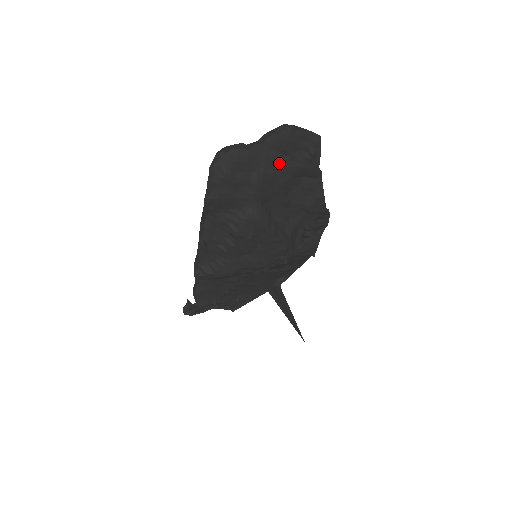
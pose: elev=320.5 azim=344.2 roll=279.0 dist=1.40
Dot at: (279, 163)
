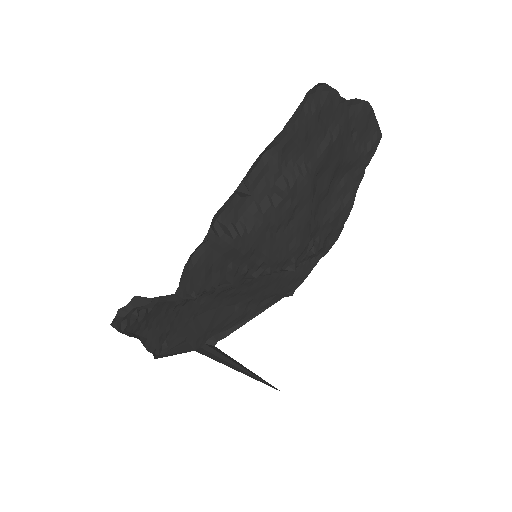
Dot at: (347, 138)
